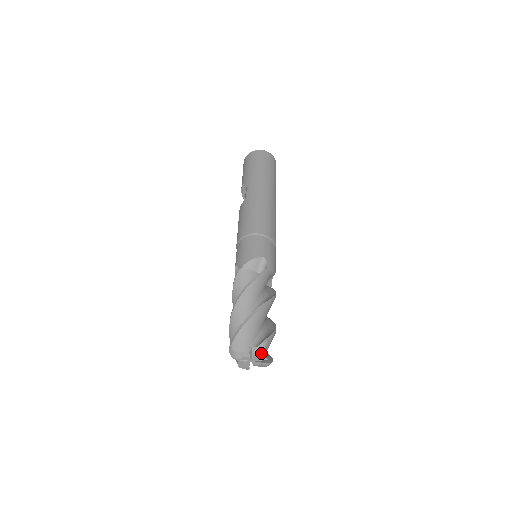
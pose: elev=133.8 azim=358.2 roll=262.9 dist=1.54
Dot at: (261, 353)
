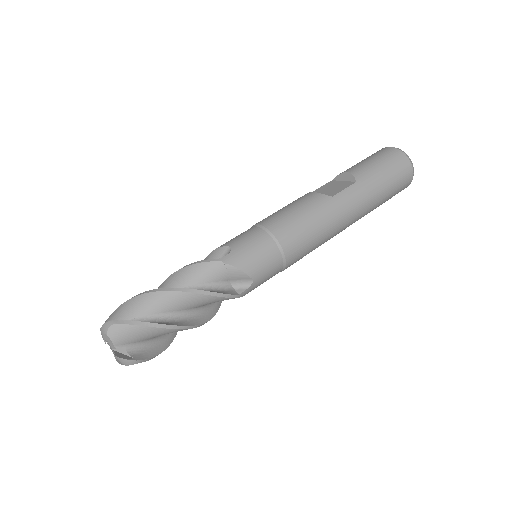
Dot at: (122, 362)
